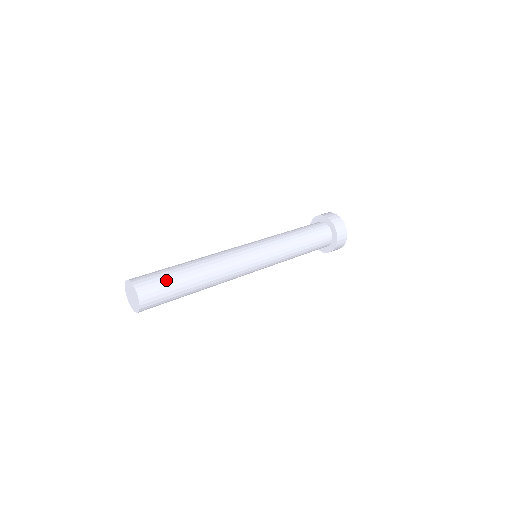
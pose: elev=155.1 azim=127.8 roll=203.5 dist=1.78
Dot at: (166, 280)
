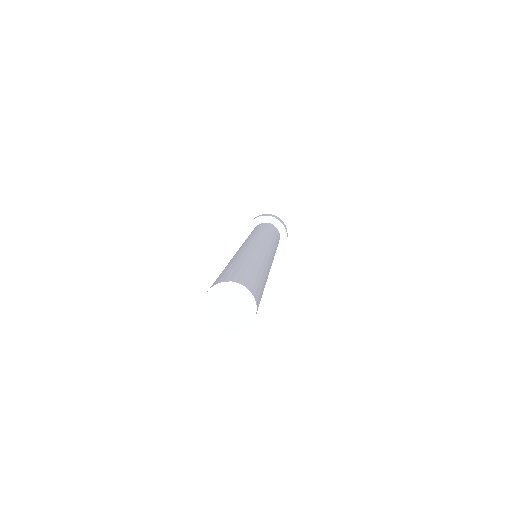
Dot at: (247, 271)
